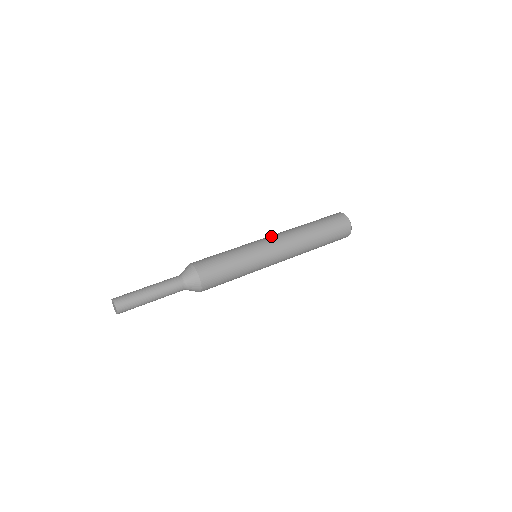
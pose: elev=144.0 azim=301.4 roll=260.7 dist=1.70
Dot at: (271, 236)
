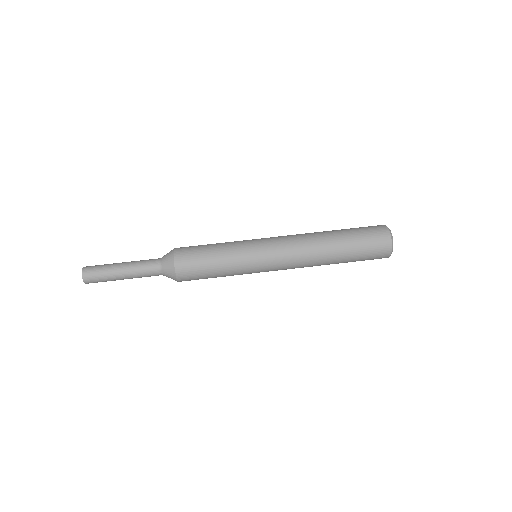
Dot at: (282, 255)
